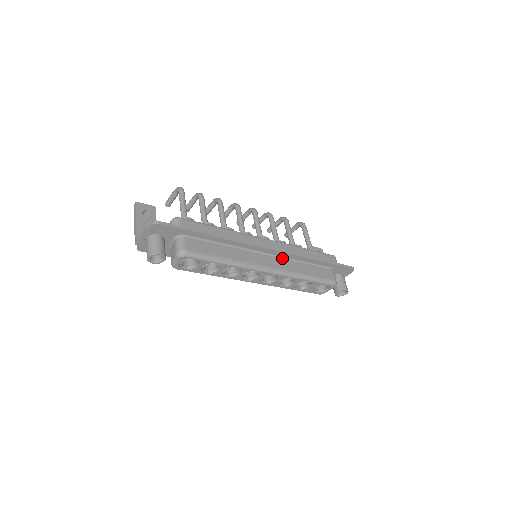
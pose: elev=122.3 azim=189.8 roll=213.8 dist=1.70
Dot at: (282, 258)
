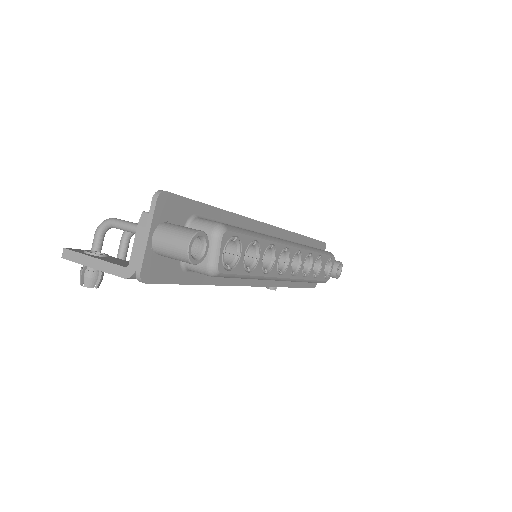
Dot at: occluded
